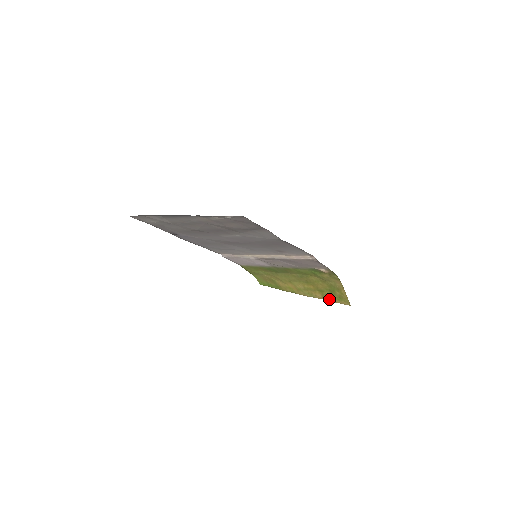
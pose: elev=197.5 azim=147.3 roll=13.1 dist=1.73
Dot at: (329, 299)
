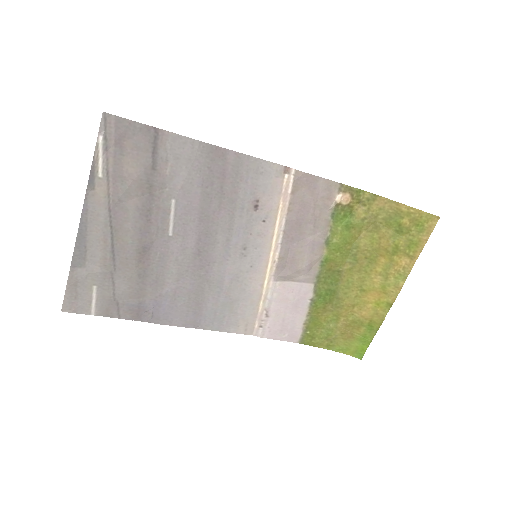
Dot at: (417, 249)
